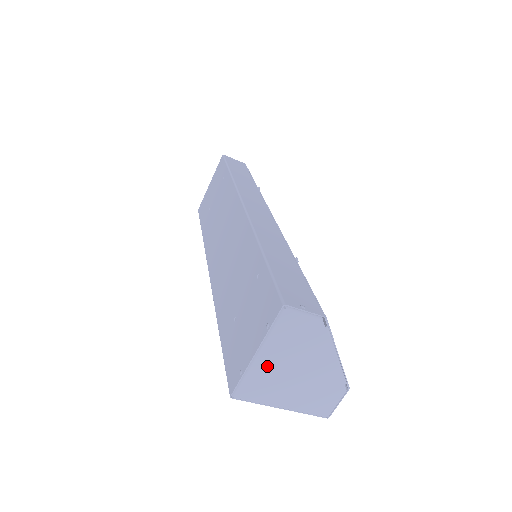
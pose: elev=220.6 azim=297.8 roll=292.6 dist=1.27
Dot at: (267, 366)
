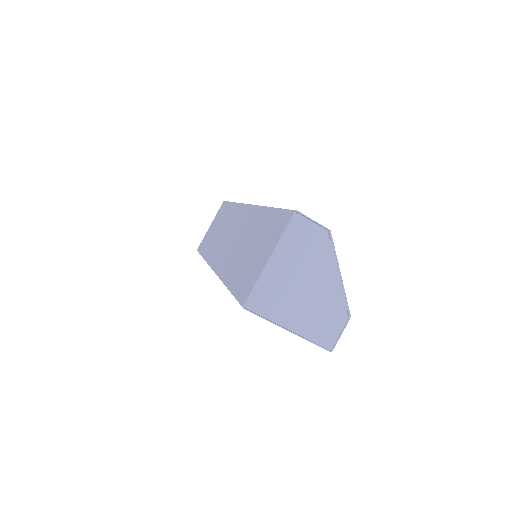
Dot at: (279, 275)
